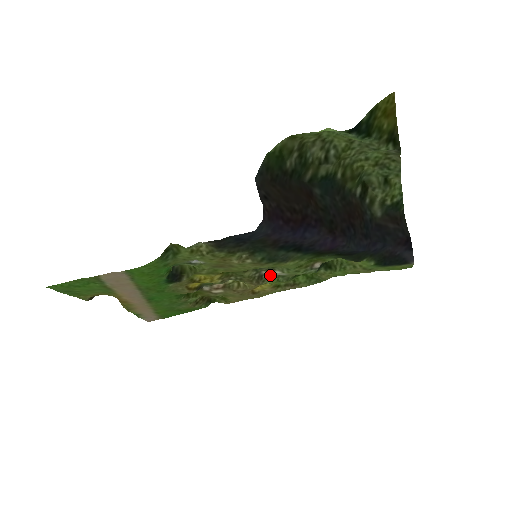
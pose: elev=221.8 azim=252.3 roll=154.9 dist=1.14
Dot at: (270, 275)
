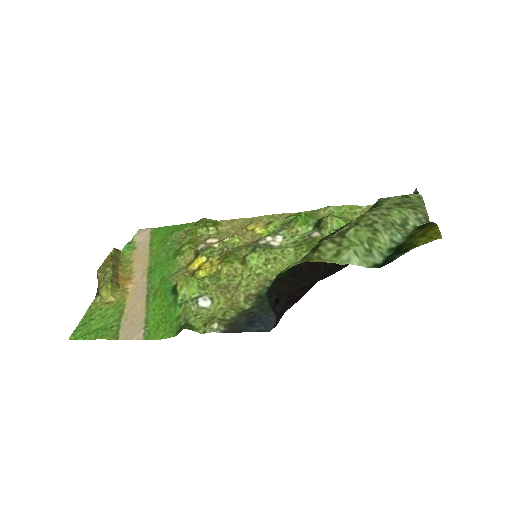
Dot at: (266, 237)
